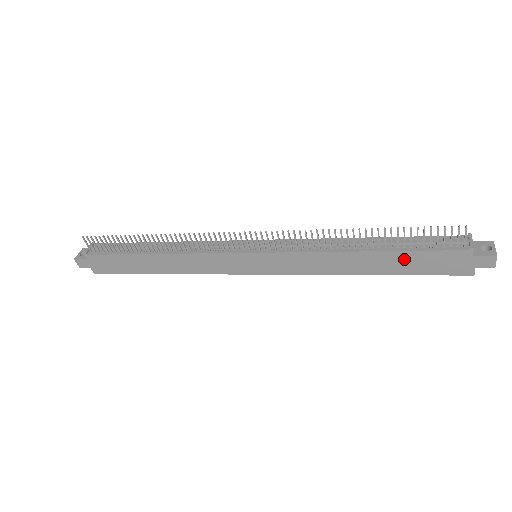
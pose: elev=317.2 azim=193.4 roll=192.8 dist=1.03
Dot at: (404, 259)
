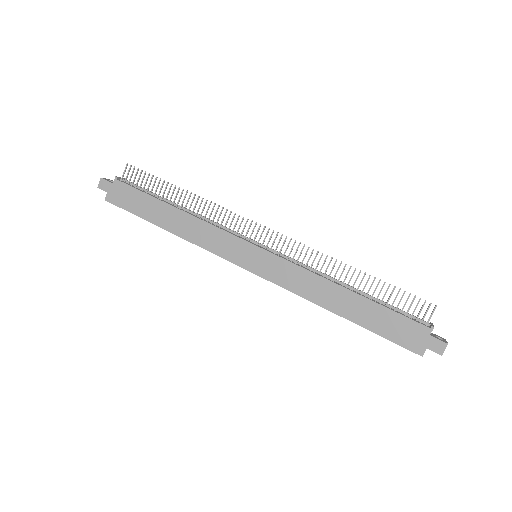
Dot at: (376, 313)
